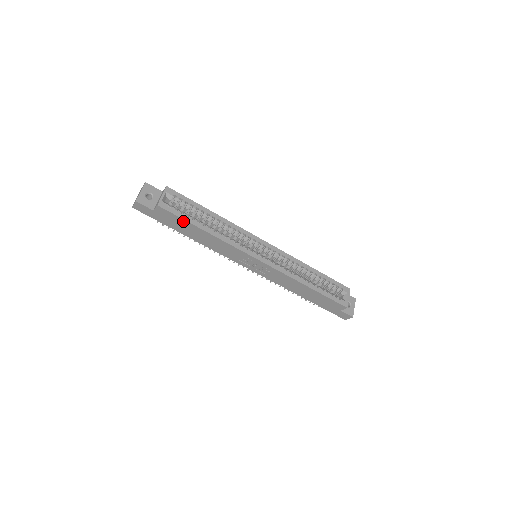
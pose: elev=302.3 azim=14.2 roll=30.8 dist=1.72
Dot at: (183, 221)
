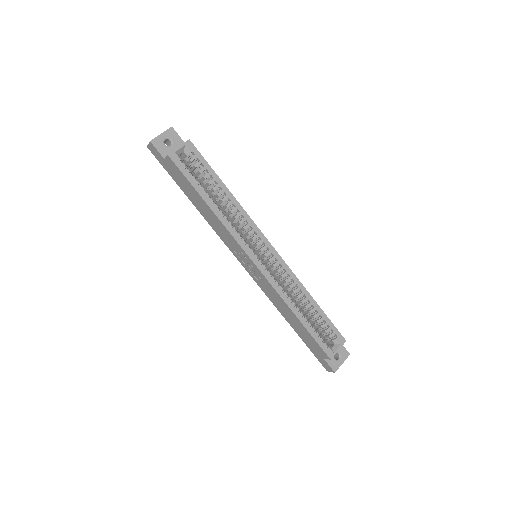
Dot at: (189, 183)
